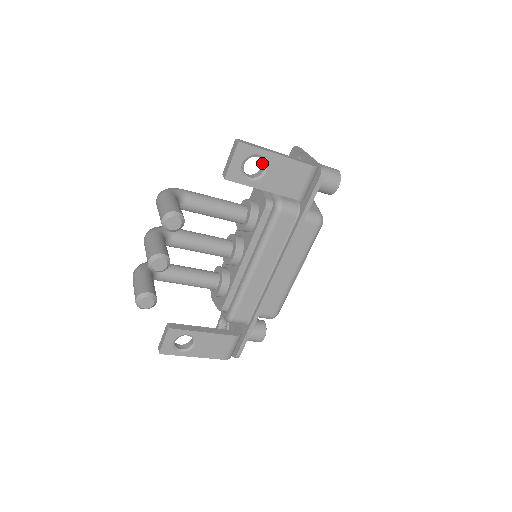
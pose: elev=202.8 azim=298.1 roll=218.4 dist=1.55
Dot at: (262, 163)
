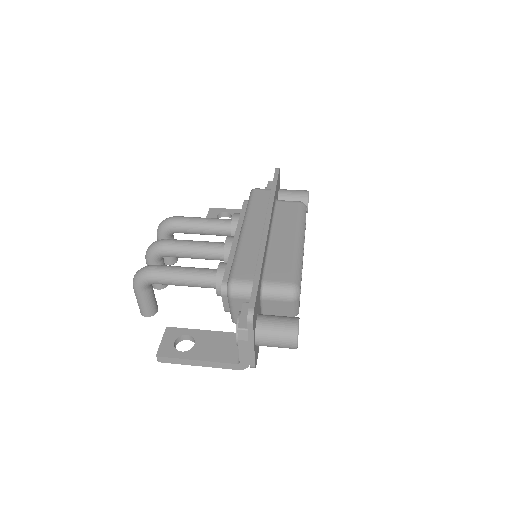
Dot at: (192, 348)
